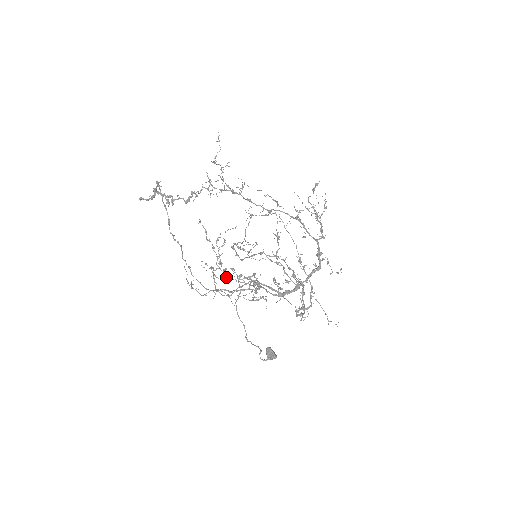
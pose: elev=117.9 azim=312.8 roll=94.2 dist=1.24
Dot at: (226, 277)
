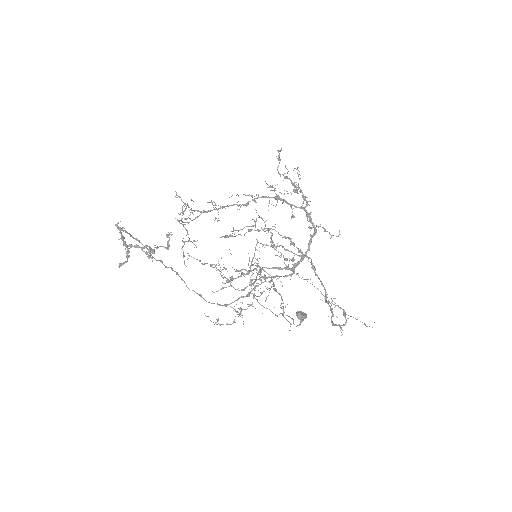
Dot at: occluded
